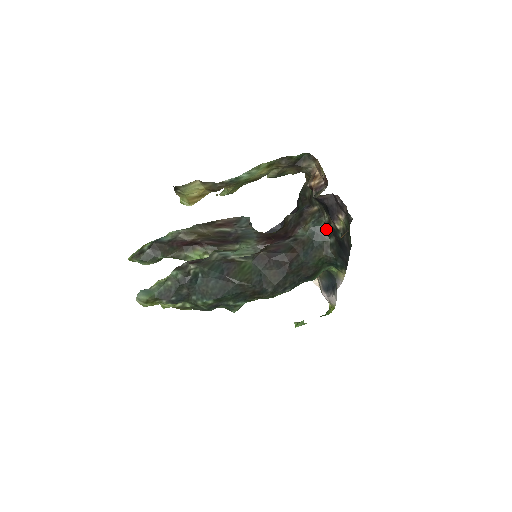
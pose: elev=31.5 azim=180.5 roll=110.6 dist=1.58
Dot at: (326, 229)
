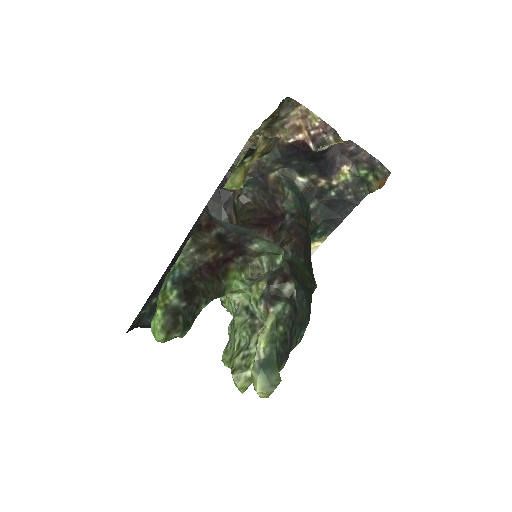
Dot at: (304, 194)
